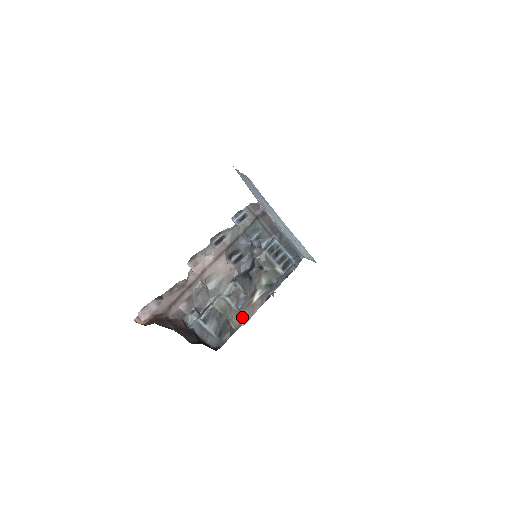
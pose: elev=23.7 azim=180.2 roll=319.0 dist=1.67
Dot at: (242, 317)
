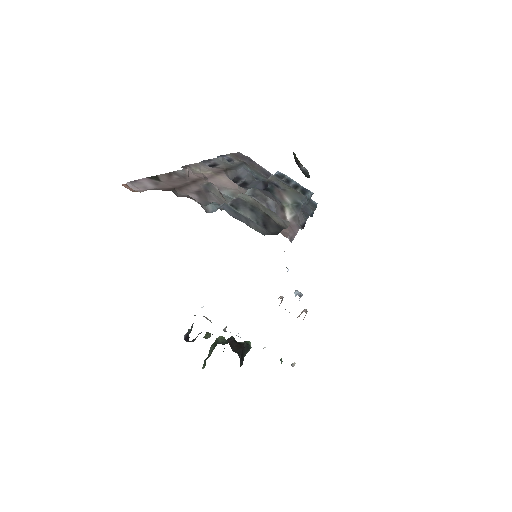
Dot at: (282, 232)
